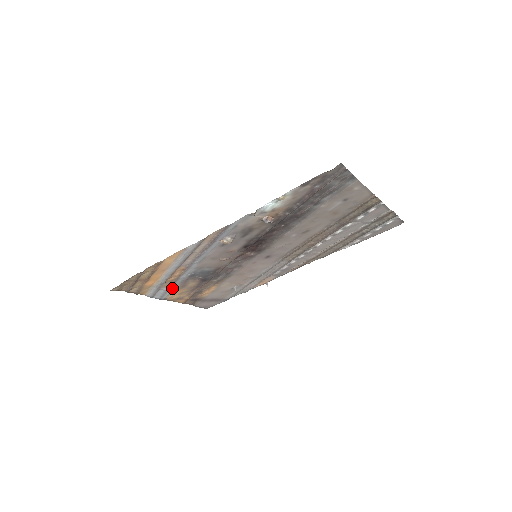
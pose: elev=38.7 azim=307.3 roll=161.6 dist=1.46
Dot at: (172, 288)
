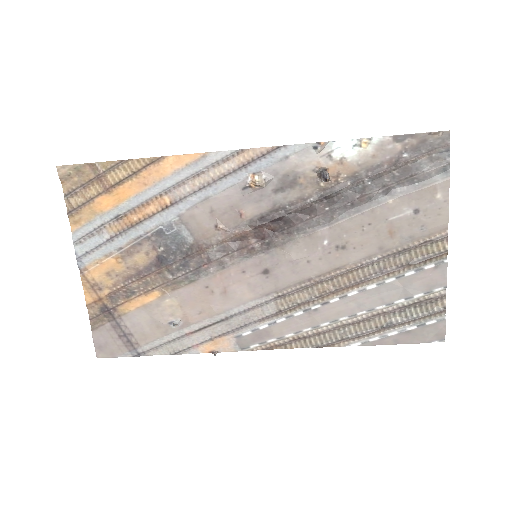
Dot at: (114, 244)
